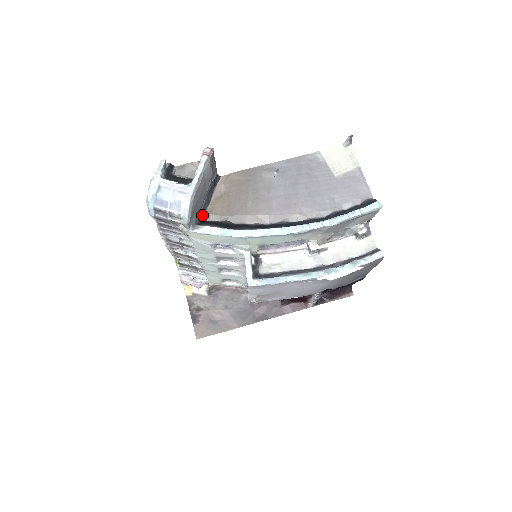
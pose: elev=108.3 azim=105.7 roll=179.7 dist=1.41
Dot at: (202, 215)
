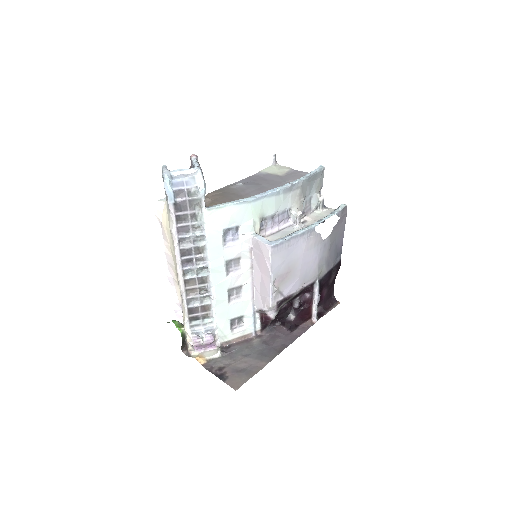
Dot at: occluded
